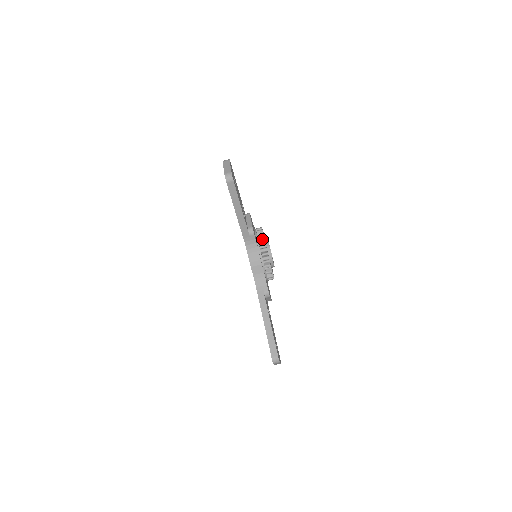
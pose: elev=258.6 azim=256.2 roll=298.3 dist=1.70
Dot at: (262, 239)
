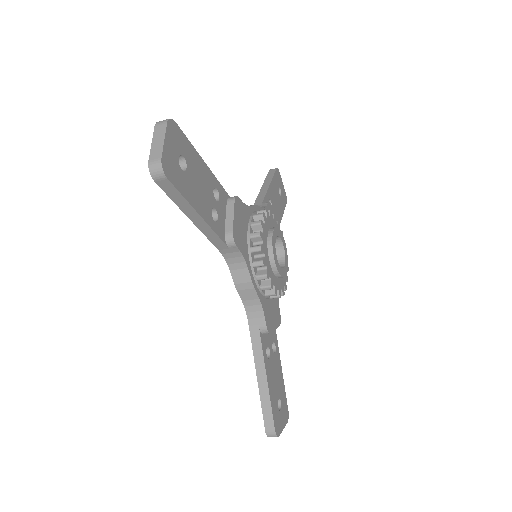
Dot at: (259, 240)
